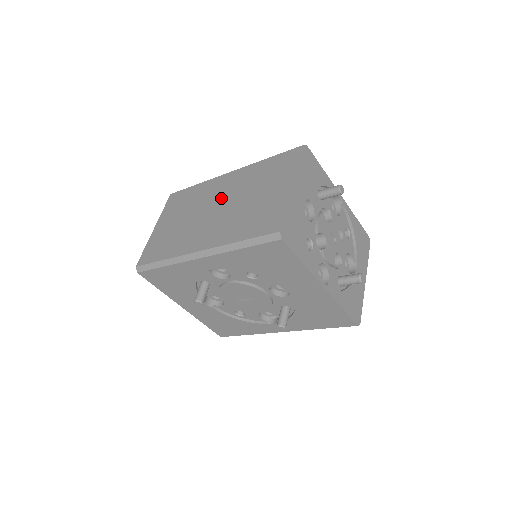
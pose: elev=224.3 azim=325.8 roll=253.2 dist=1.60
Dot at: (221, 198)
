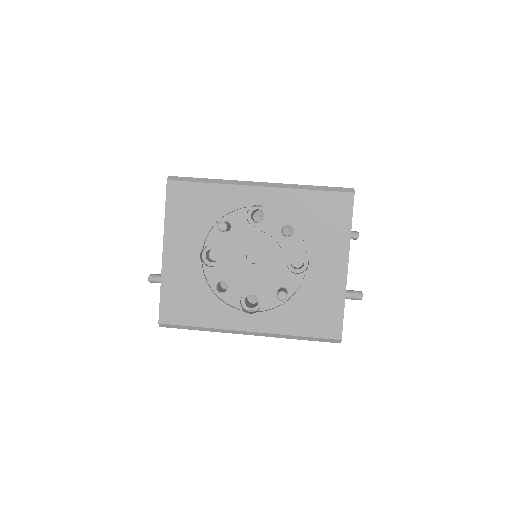
Dot at: occluded
